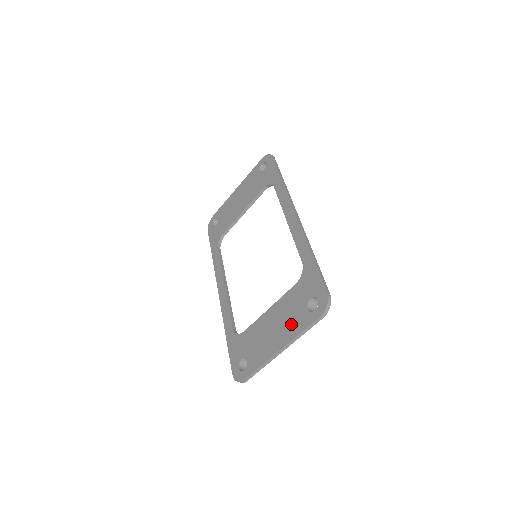
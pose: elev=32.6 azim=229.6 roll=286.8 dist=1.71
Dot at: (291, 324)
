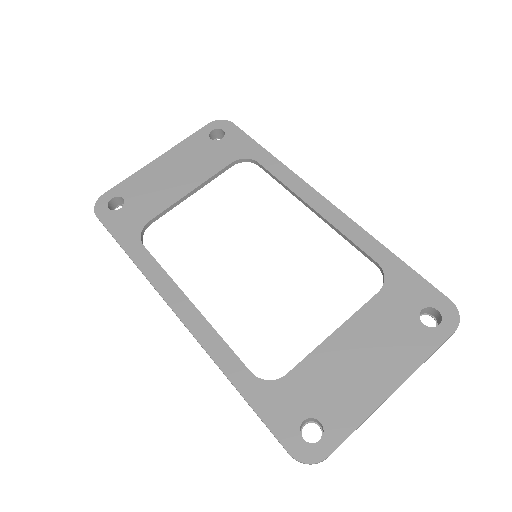
Dot at: (400, 349)
